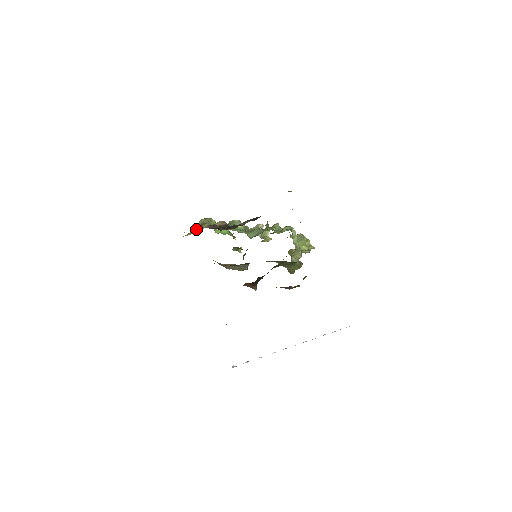
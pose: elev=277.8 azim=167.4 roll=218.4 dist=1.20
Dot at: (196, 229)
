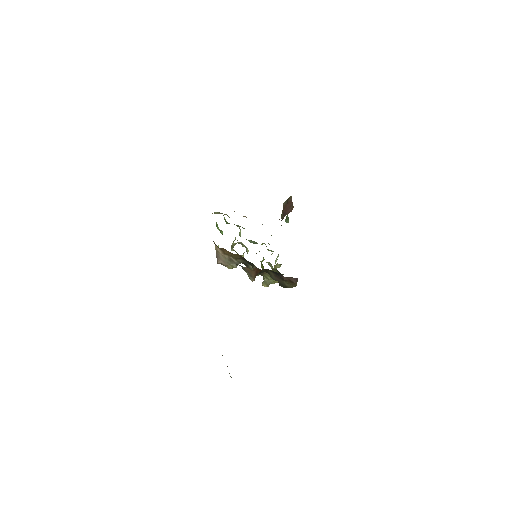
Dot at: occluded
